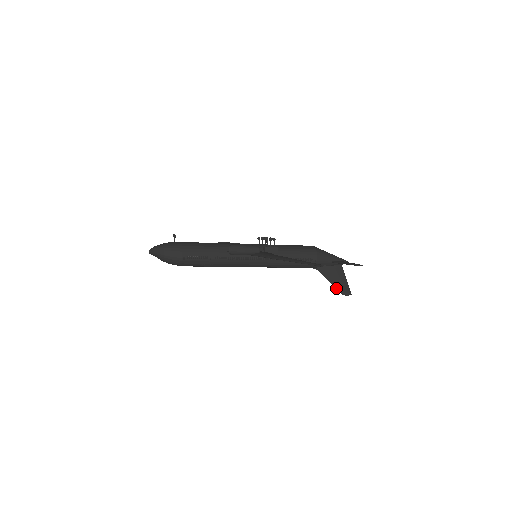
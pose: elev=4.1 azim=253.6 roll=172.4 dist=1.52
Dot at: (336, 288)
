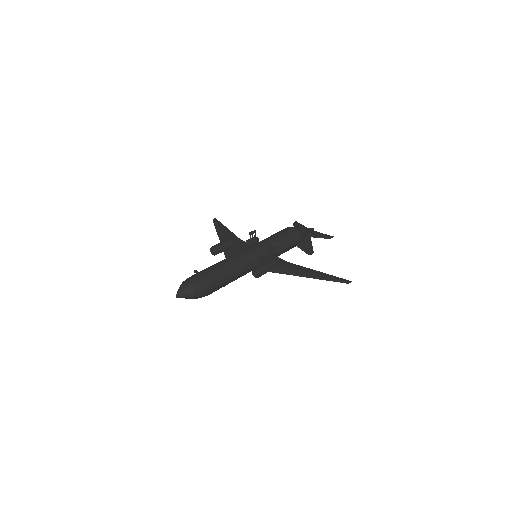
Dot at: (305, 252)
